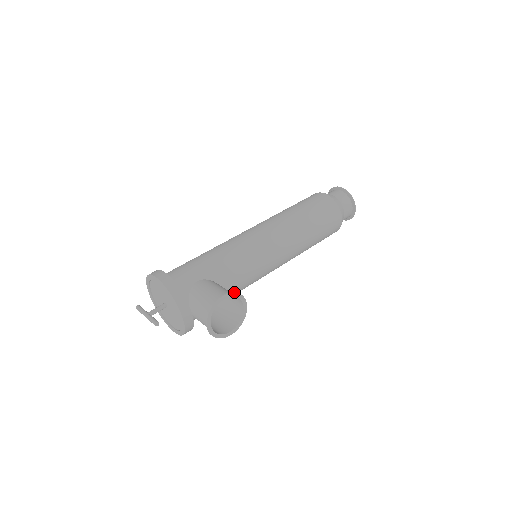
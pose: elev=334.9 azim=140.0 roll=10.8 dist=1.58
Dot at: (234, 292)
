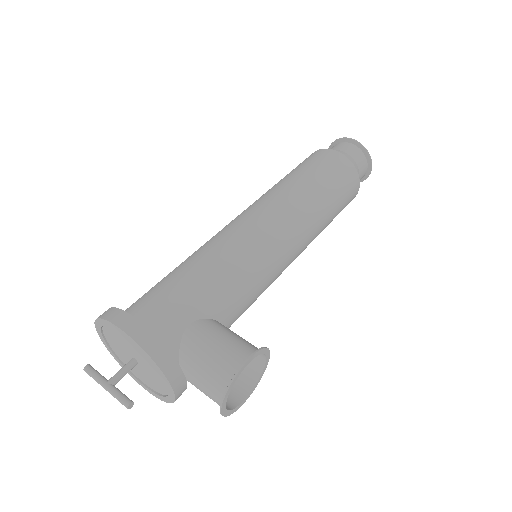
Dot at: (259, 349)
